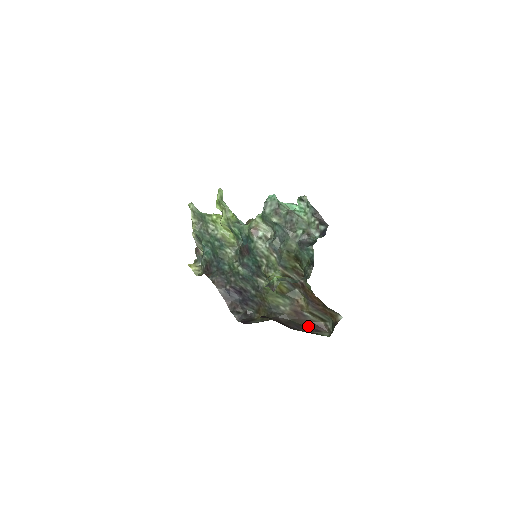
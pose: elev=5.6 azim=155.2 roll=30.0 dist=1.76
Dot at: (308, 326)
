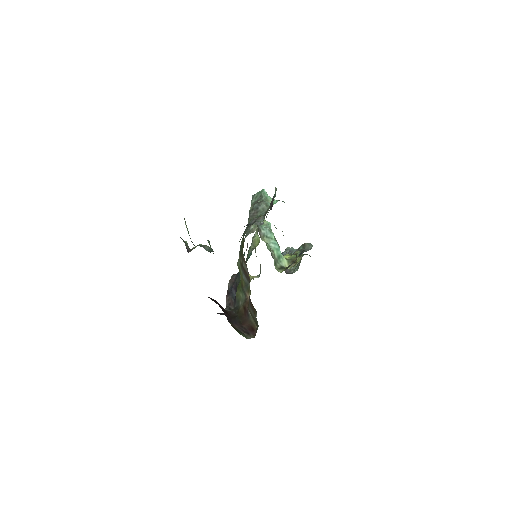
Dot at: (244, 325)
